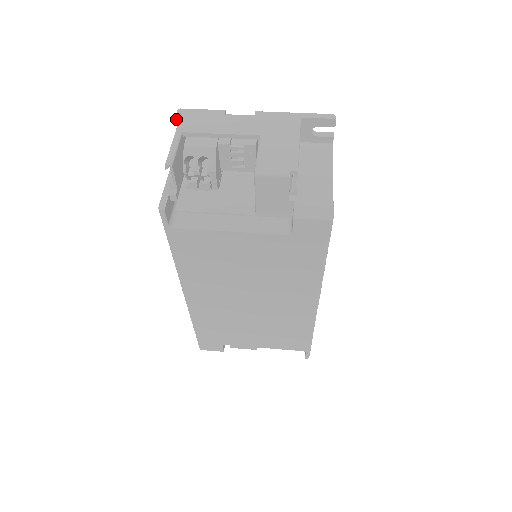
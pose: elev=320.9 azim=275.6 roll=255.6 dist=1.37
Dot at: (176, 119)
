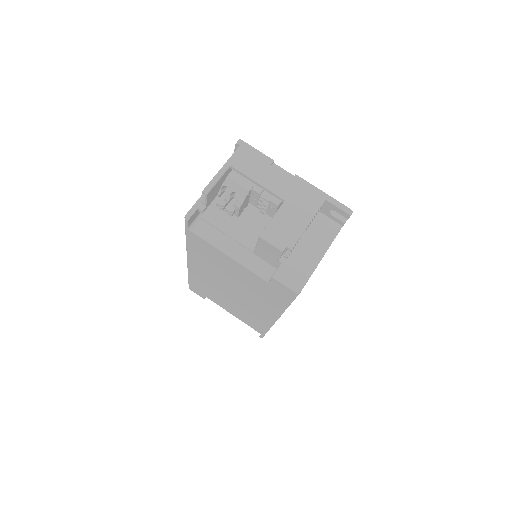
Dot at: (235, 146)
